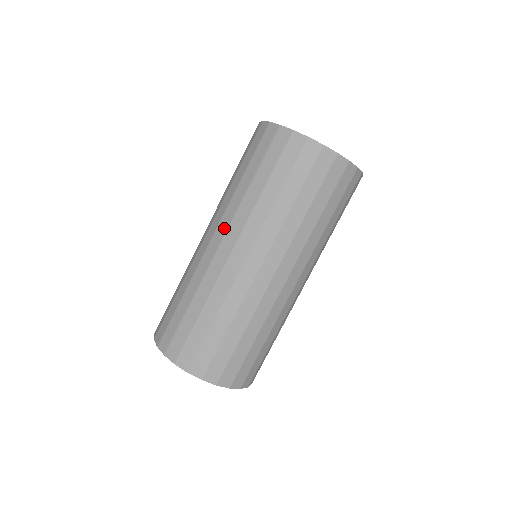
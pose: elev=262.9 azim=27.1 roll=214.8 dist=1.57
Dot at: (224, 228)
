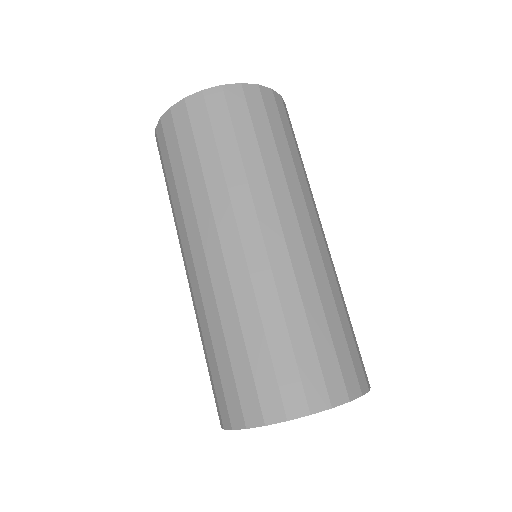
Dot at: (187, 246)
